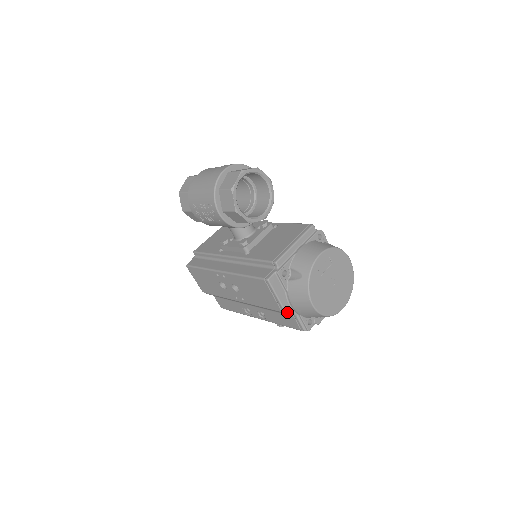
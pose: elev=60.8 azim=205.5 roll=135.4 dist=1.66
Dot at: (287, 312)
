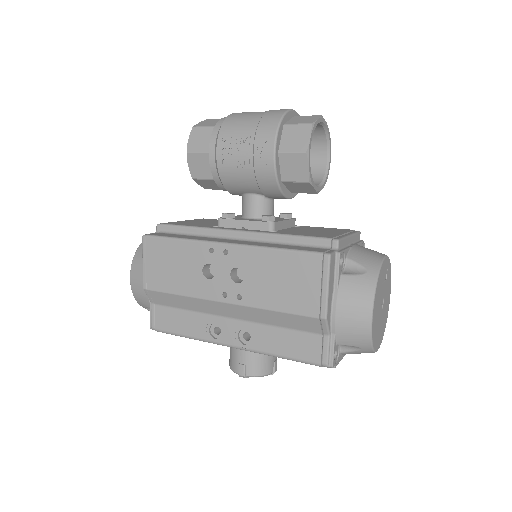
Dot at: (327, 320)
